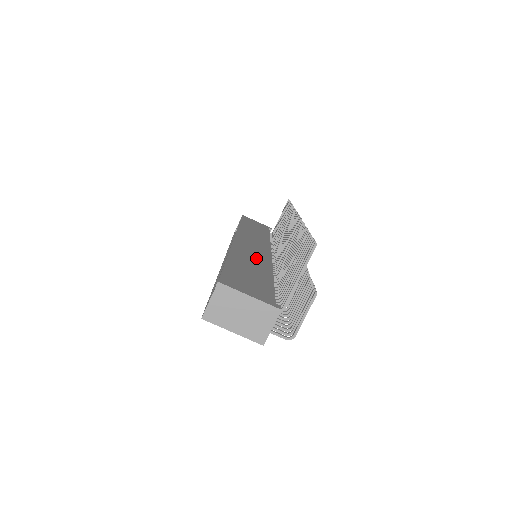
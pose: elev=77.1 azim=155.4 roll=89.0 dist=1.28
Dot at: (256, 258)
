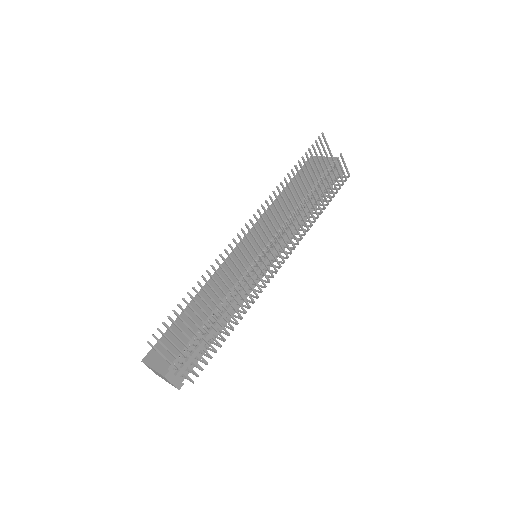
Dot at: (221, 286)
